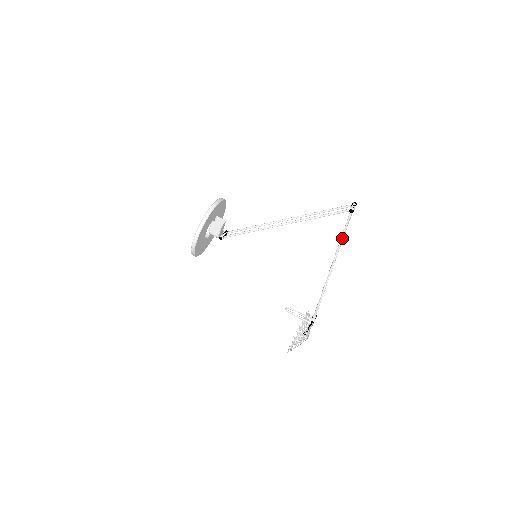
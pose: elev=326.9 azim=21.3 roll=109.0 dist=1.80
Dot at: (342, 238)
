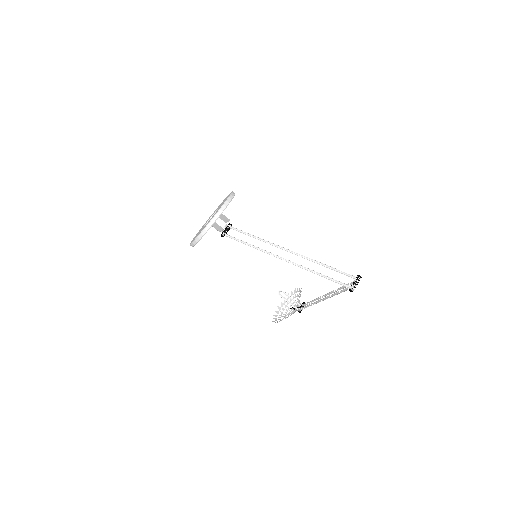
Dot at: occluded
